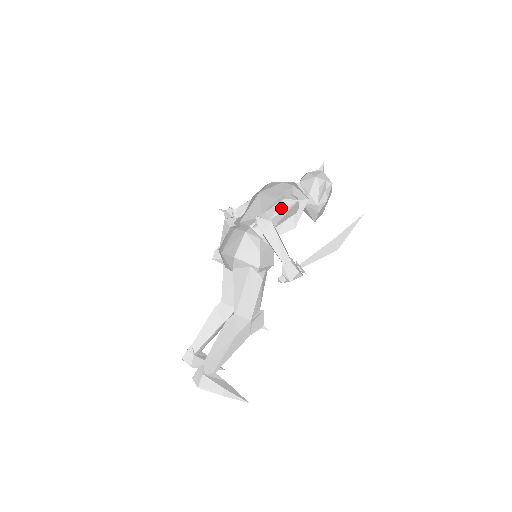
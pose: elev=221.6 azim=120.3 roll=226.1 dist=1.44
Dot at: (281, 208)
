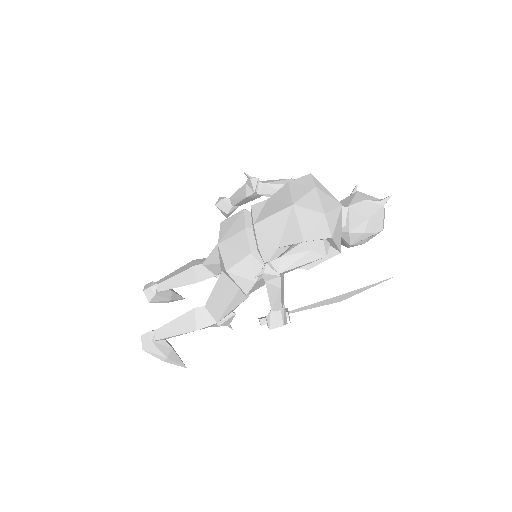
Dot at: (301, 261)
